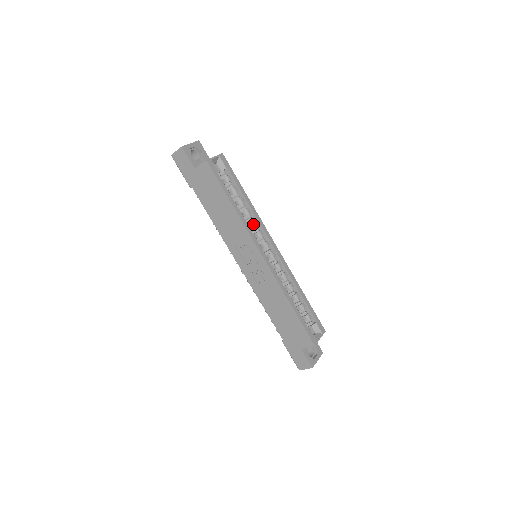
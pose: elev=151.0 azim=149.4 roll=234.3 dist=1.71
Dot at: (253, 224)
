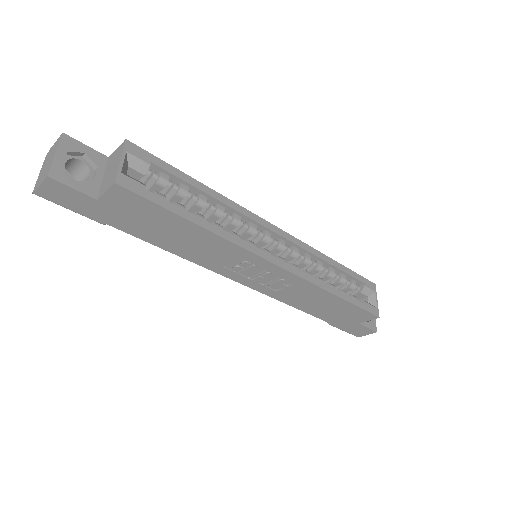
Dot at: (237, 223)
